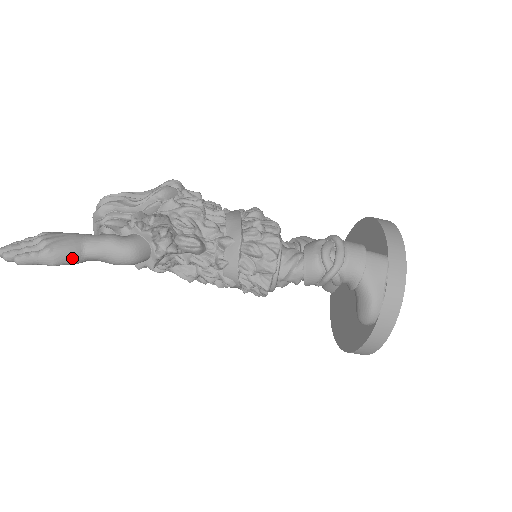
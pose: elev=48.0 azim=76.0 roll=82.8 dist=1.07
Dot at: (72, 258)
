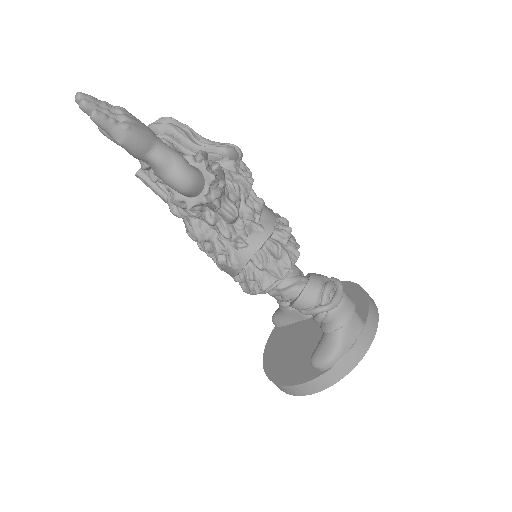
Dot at: (139, 149)
